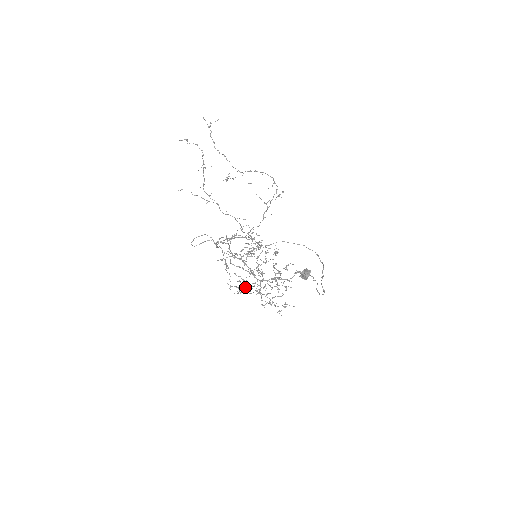
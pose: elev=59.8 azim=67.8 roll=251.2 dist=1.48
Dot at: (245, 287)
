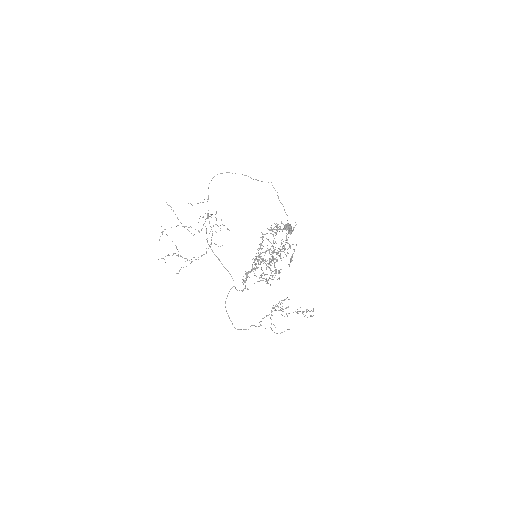
Dot at: (275, 271)
